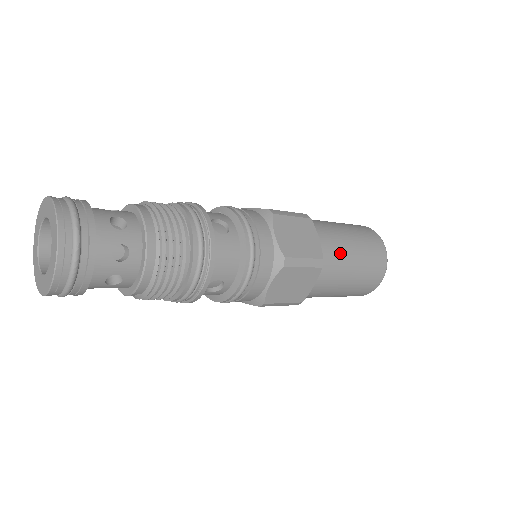
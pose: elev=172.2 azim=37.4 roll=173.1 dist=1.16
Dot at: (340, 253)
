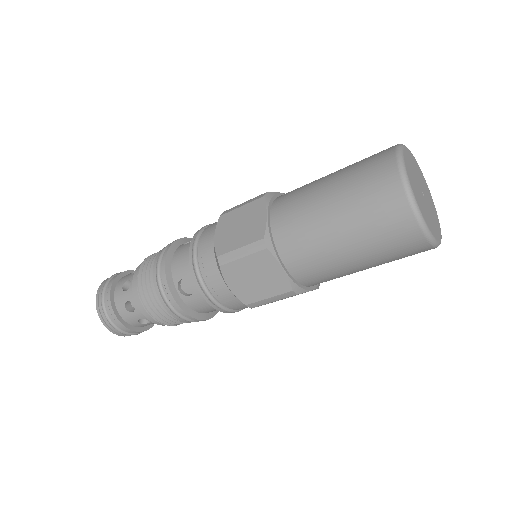
Dot at: (325, 265)
